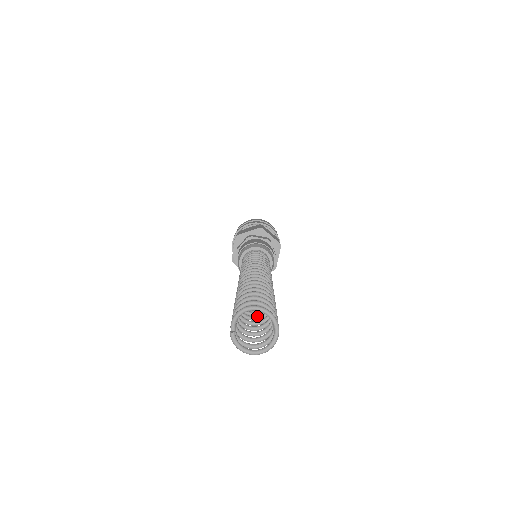
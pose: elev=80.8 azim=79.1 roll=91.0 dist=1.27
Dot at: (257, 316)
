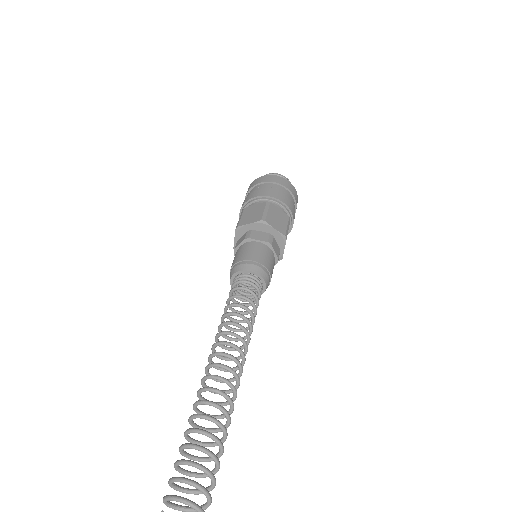
Dot at: (214, 429)
